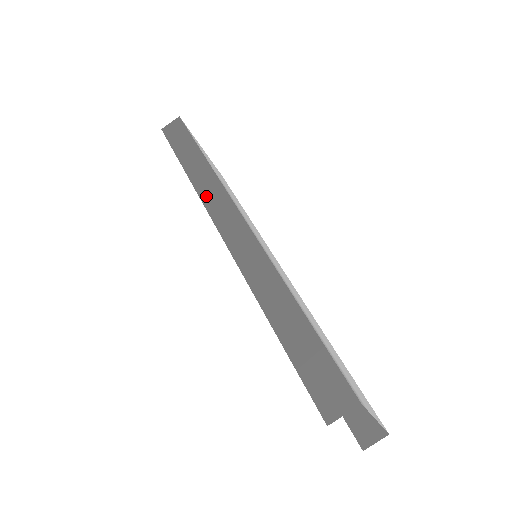
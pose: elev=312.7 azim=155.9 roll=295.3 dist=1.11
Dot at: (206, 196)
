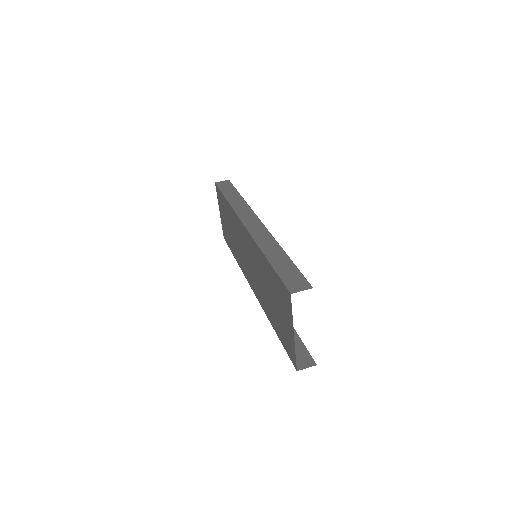
Dot at: (238, 210)
